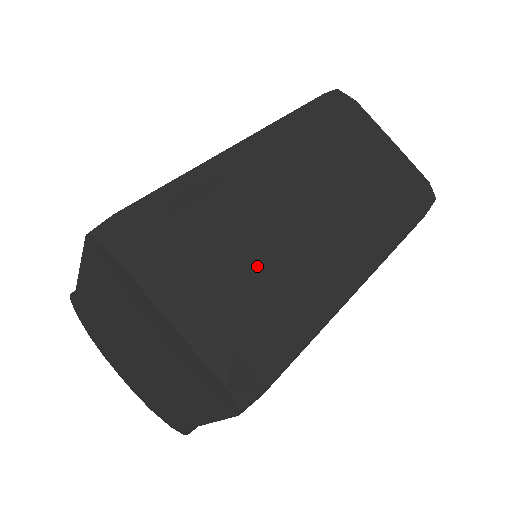
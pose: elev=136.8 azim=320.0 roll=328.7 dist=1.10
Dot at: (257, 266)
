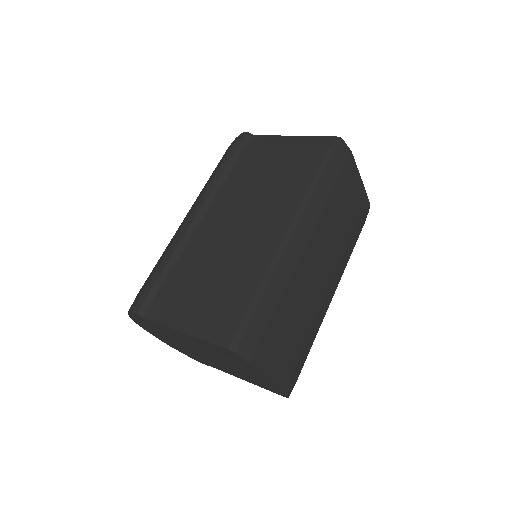
Dot at: (300, 324)
